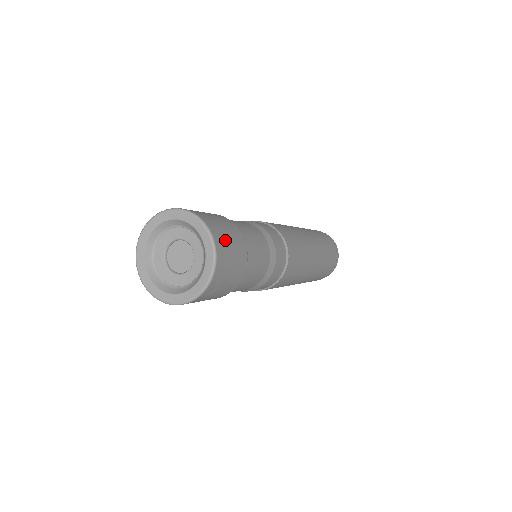
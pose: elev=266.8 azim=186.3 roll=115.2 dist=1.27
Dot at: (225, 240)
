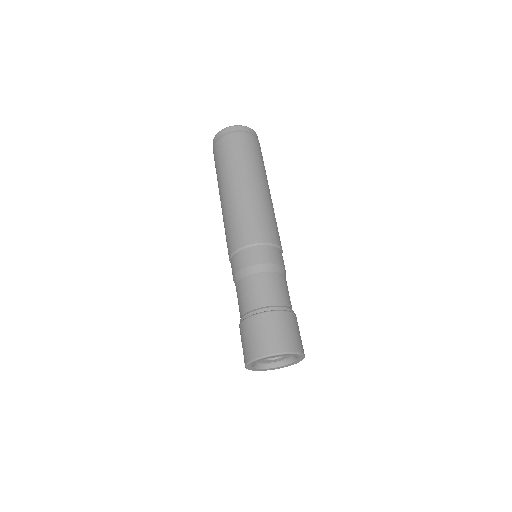
Dot at: occluded
